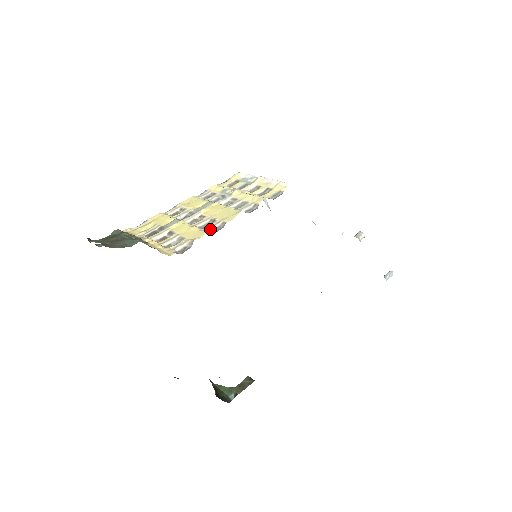
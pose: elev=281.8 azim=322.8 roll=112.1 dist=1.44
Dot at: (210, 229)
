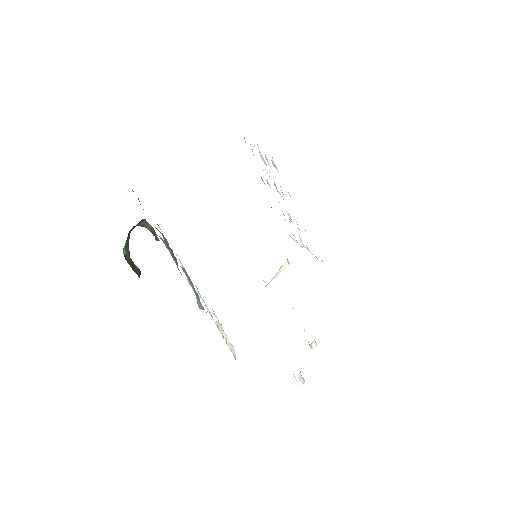
Dot at: occluded
